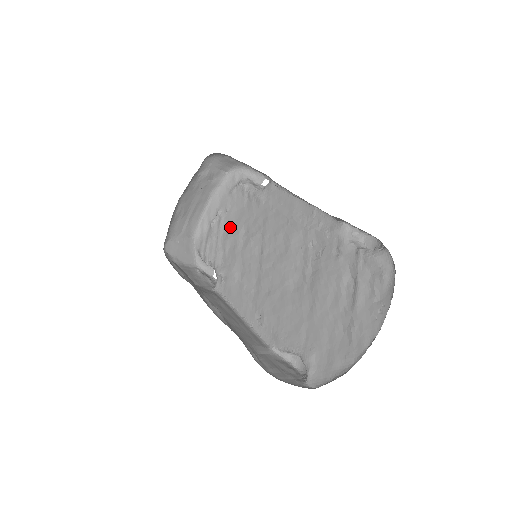
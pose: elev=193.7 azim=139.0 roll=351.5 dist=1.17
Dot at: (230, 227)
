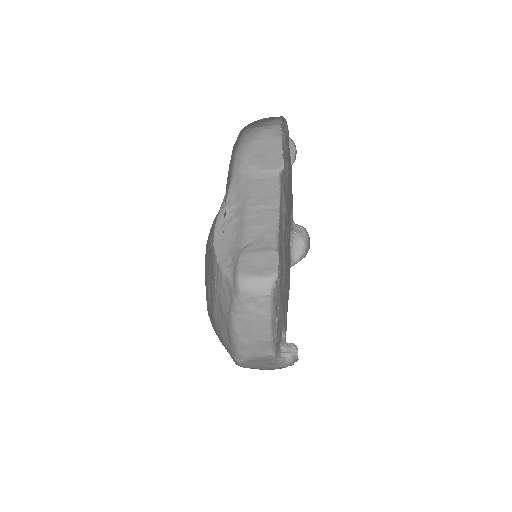
Dot at: occluded
